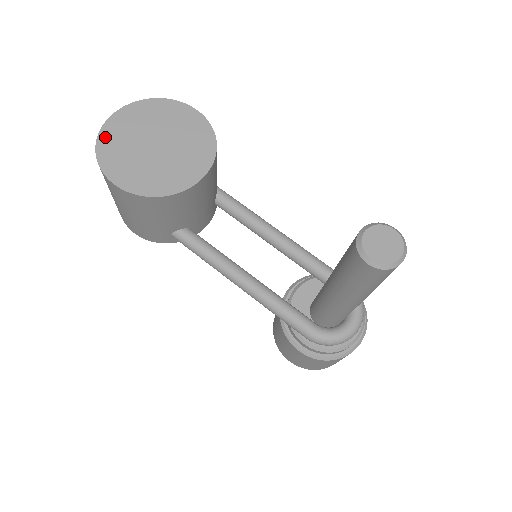
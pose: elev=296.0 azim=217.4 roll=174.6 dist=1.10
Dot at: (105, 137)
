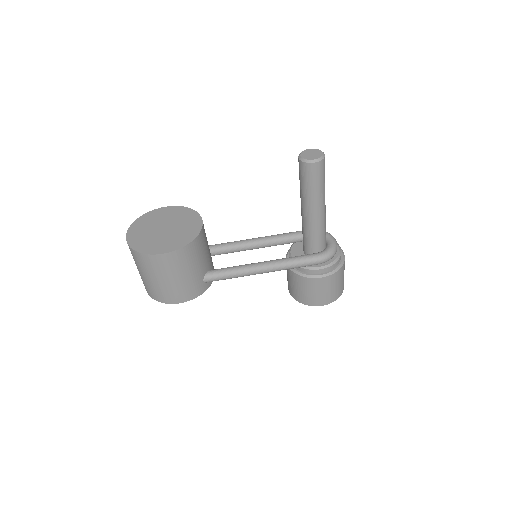
Dot at: (134, 244)
